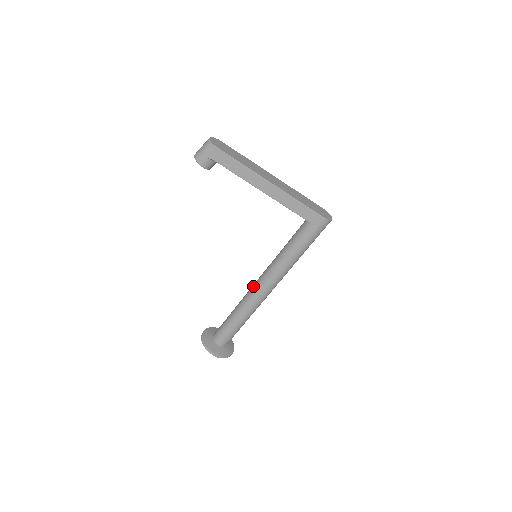
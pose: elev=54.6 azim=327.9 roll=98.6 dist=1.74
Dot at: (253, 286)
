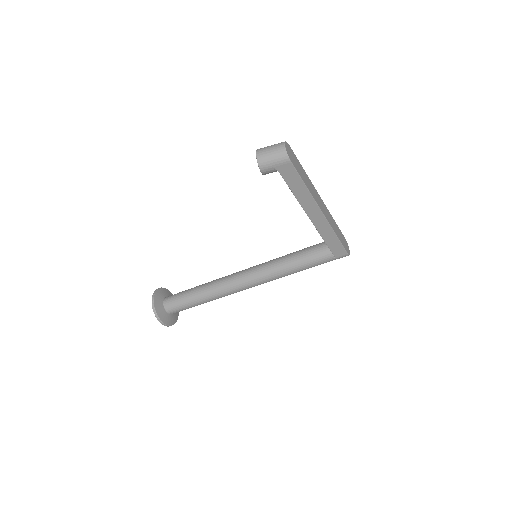
Dot at: (236, 277)
